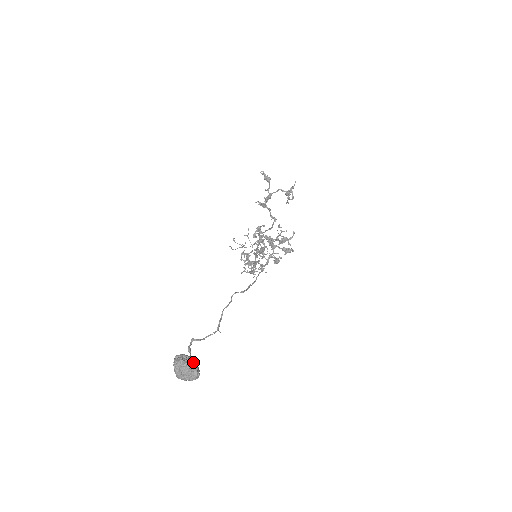
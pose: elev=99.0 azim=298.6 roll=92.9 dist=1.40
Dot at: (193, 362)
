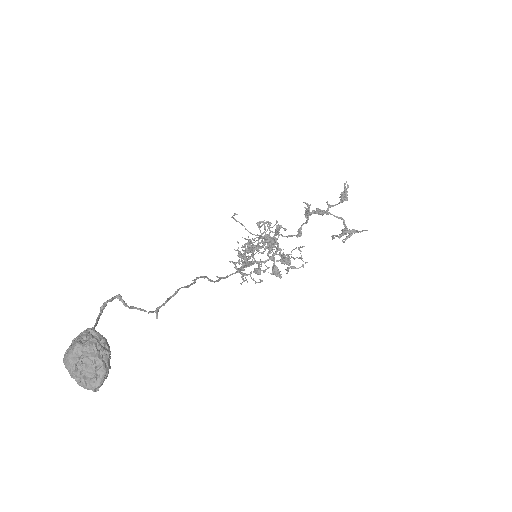
Dot at: (109, 366)
